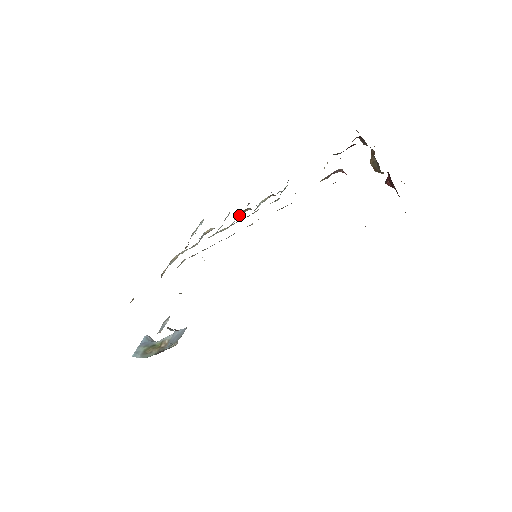
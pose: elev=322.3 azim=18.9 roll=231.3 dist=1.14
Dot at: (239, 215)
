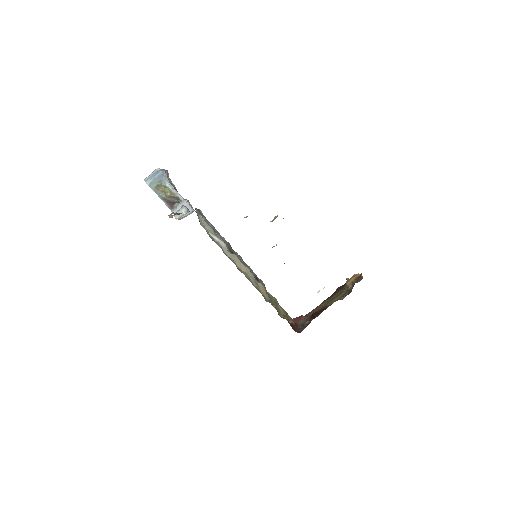
Dot at: occluded
